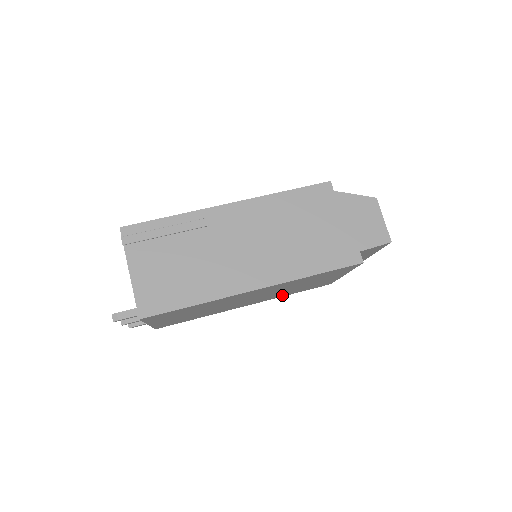
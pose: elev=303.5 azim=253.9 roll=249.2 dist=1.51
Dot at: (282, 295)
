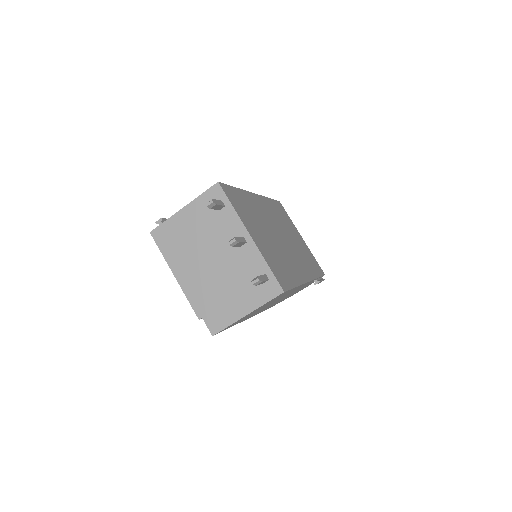
Dot at: (310, 270)
